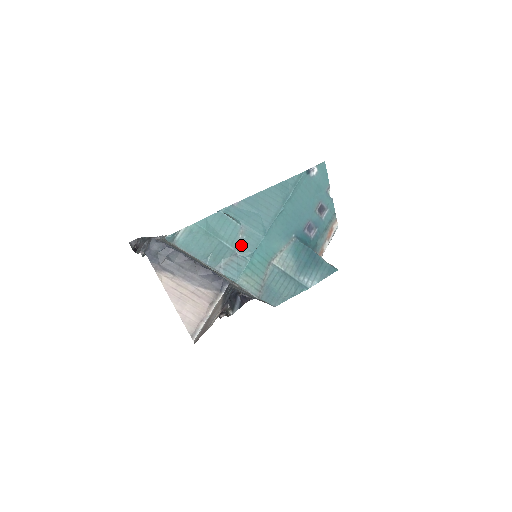
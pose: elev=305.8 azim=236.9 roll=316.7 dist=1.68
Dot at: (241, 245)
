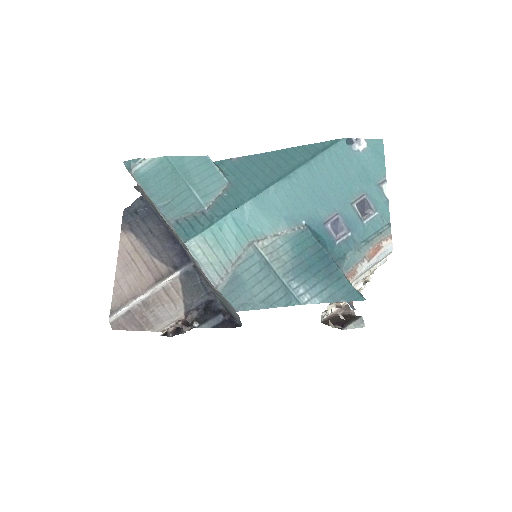
Dot at: (216, 202)
